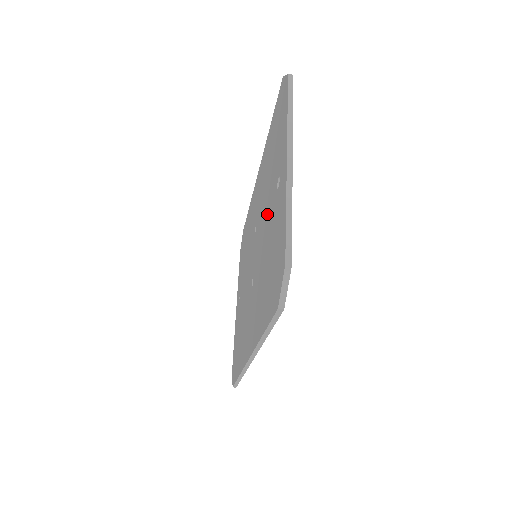
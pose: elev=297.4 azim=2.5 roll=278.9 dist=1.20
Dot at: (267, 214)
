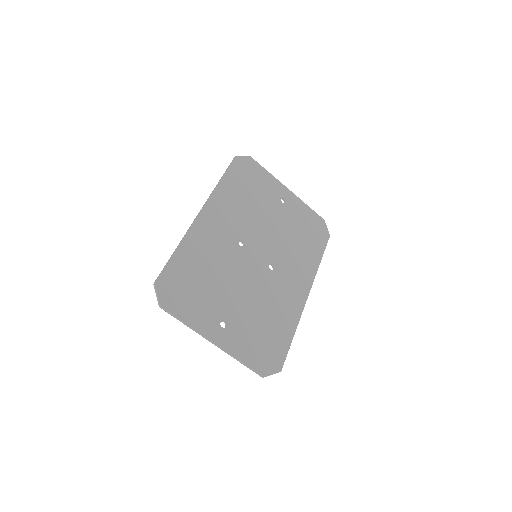
Dot at: (235, 297)
